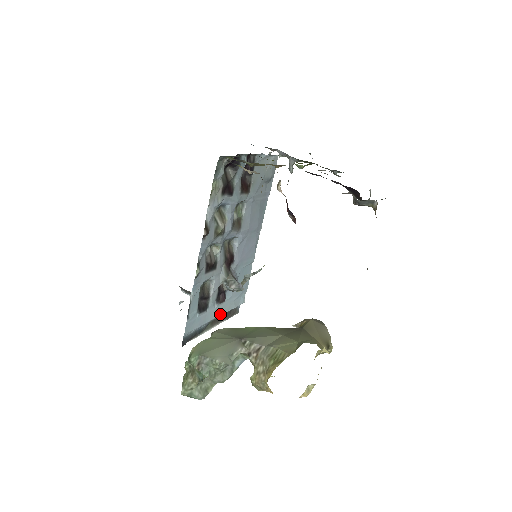
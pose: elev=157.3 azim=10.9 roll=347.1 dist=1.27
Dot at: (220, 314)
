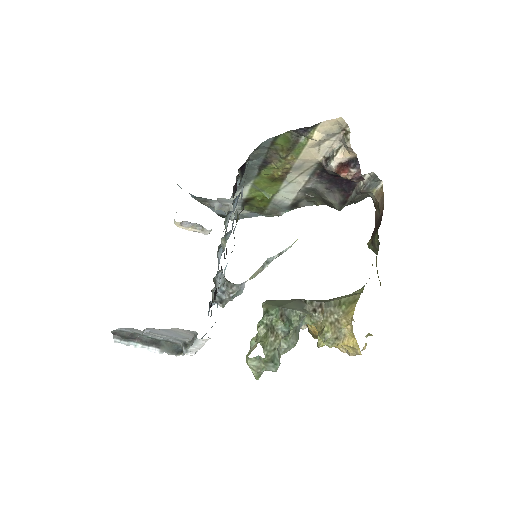
Dot at: occluded
